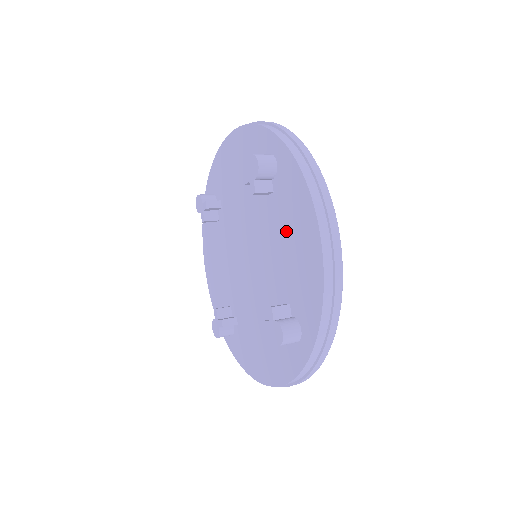
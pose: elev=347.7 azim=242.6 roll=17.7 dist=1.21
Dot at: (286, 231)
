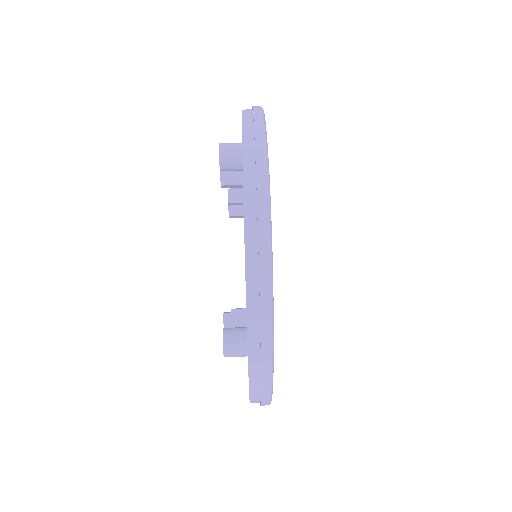
Dot at: occluded
